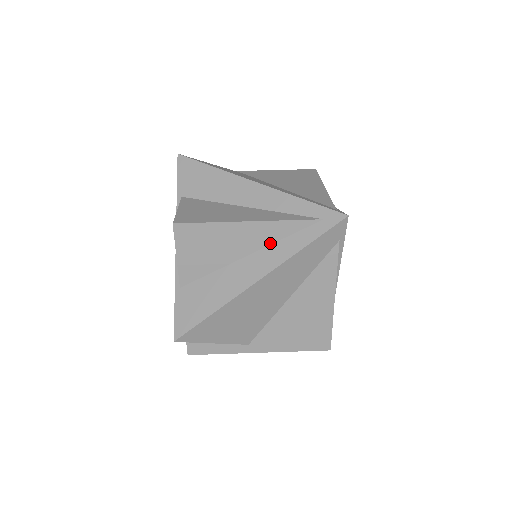
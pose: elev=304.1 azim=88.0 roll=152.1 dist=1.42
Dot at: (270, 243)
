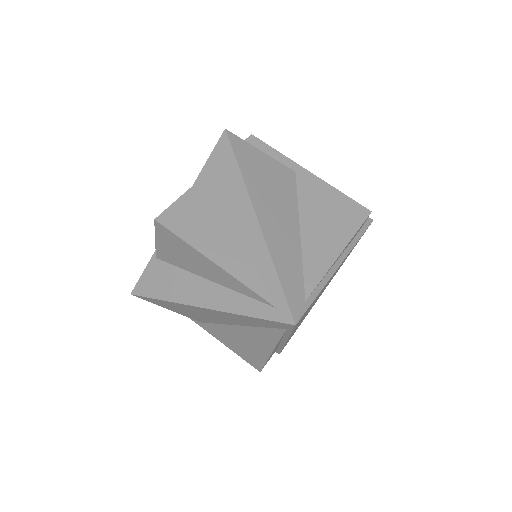
Dot at: (228, 287)
